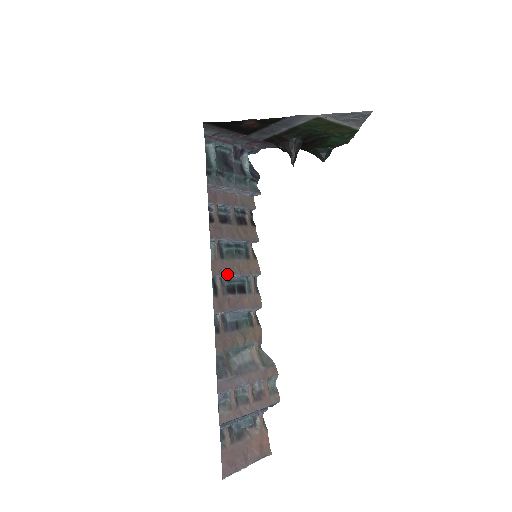
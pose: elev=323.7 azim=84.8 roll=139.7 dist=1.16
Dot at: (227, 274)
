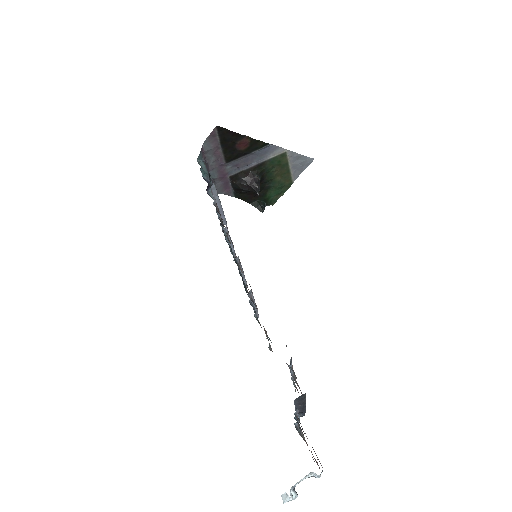
Dot at: (241, 265)
